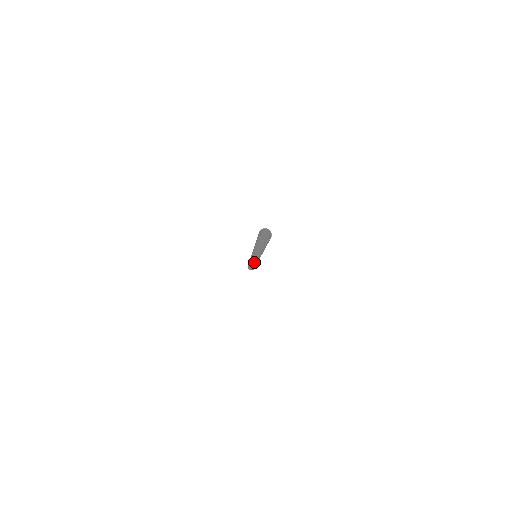
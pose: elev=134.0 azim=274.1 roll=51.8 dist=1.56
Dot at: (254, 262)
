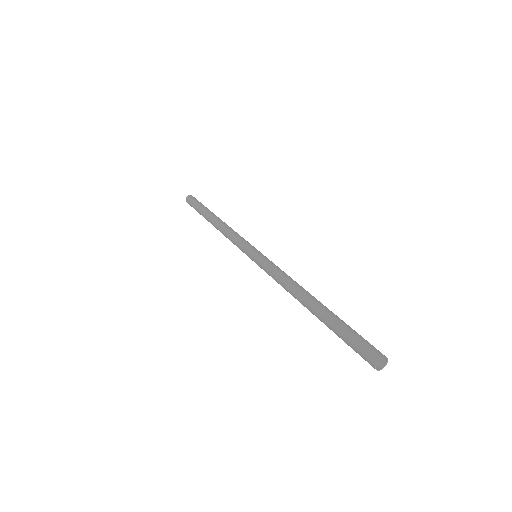
Dot at: occluded
